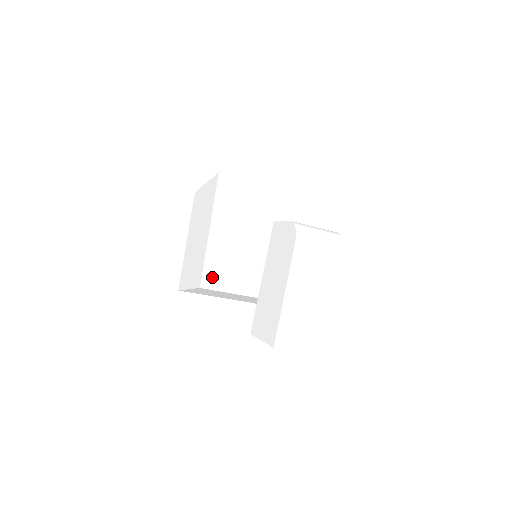
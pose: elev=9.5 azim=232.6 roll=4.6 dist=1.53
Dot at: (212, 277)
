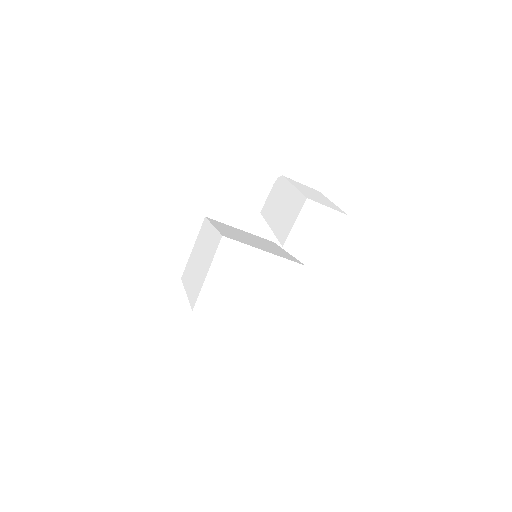
Dot at: occluded
